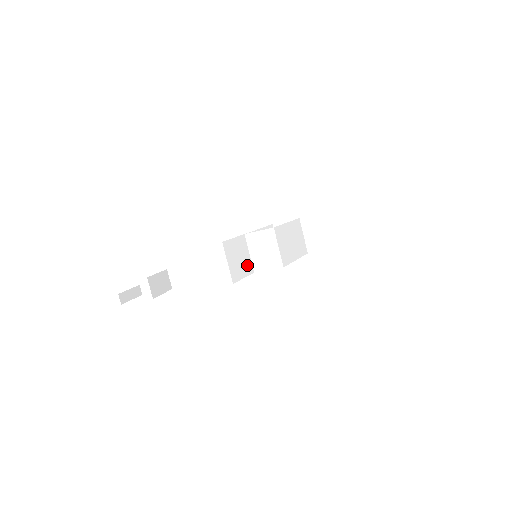
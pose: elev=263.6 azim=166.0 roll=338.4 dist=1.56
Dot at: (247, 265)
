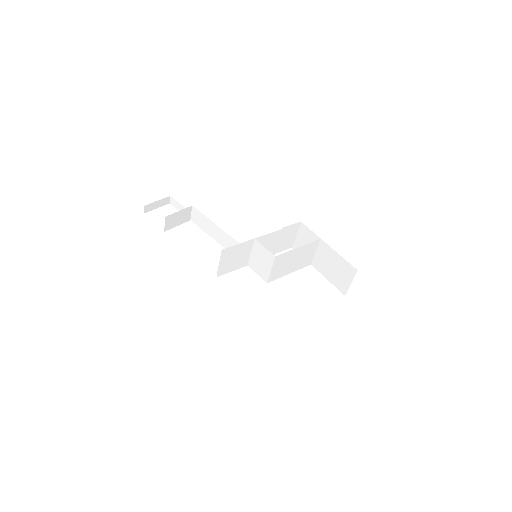
Dot at: (242, 261)
